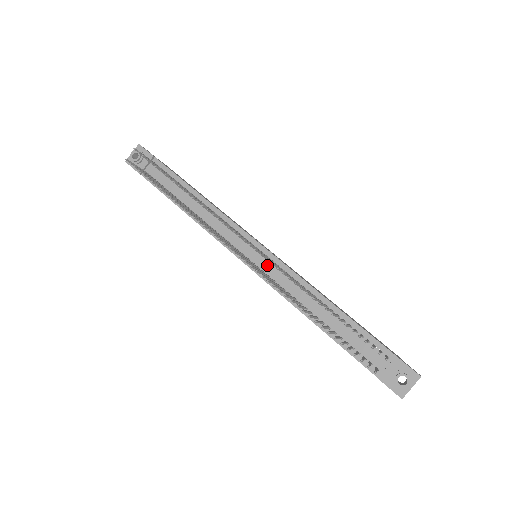
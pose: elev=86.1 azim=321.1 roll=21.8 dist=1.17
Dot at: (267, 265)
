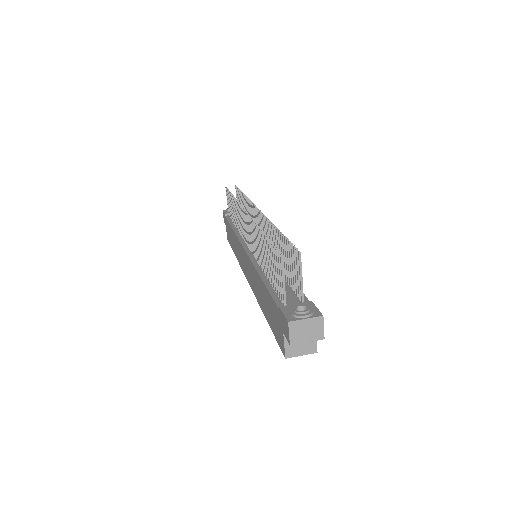
Dot at: occluded
